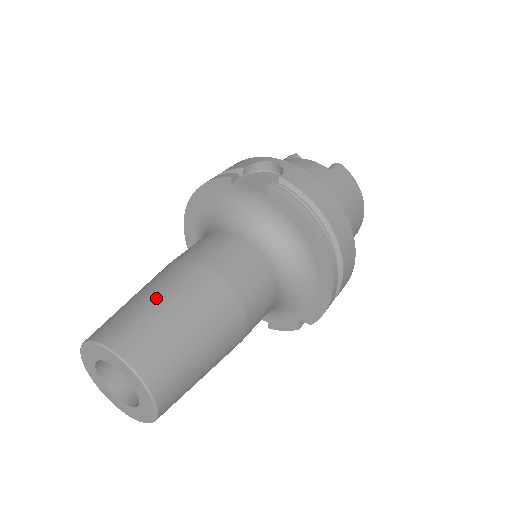
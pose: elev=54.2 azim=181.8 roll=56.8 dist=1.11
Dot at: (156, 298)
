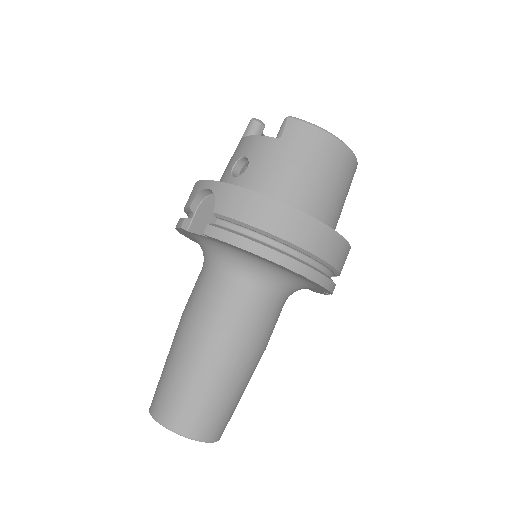
Dot at: (172, 367)
